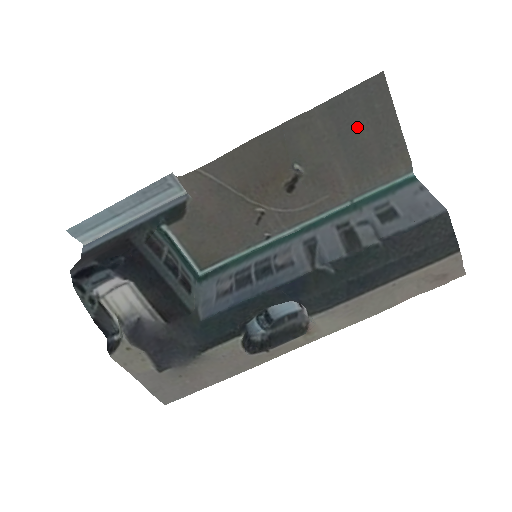
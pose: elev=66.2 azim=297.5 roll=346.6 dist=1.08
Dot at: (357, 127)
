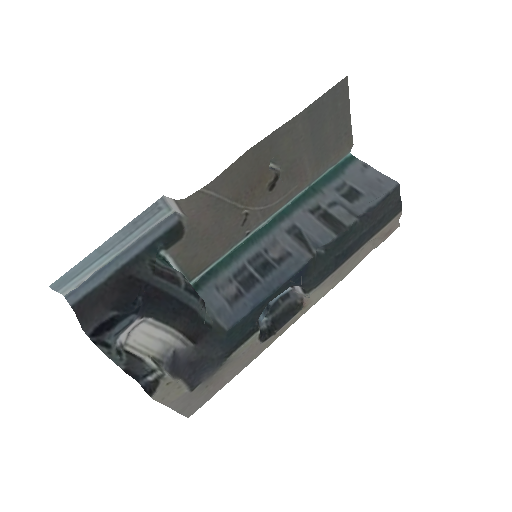
Dot at: (324, 124)
